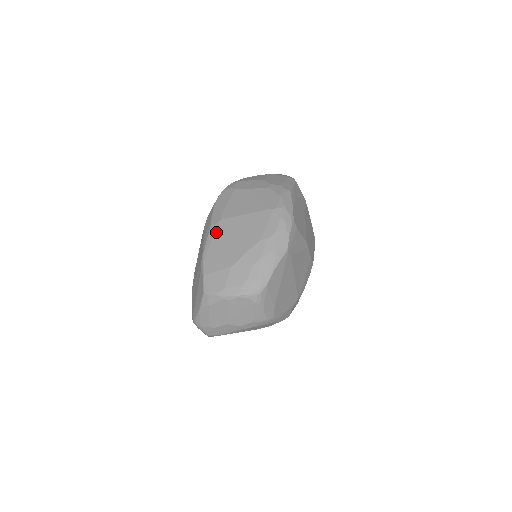
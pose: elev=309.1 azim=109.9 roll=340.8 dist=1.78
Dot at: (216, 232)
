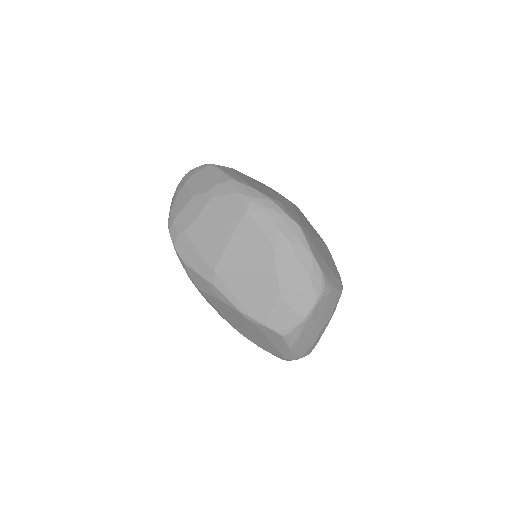
Dot at: (226, 283)
